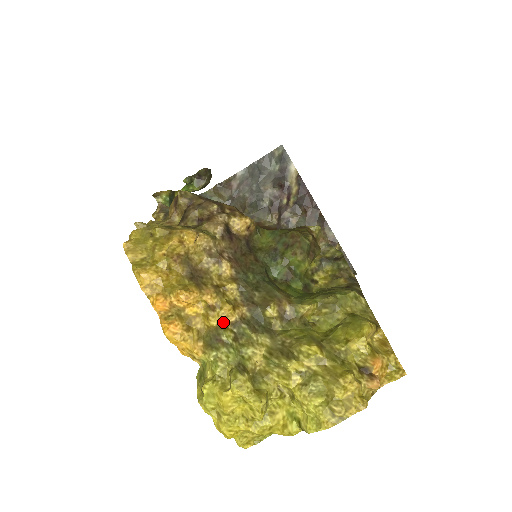
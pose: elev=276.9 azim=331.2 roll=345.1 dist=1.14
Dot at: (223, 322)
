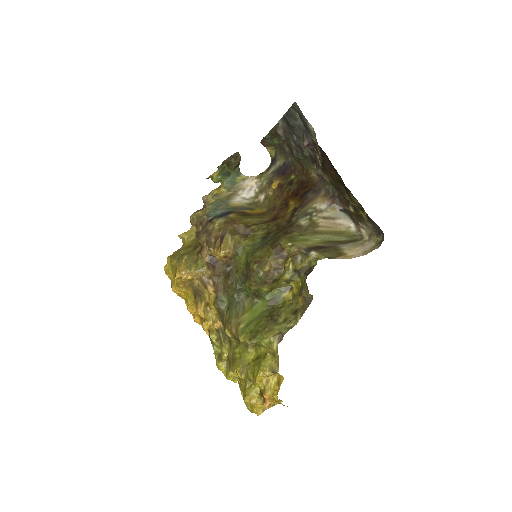
Dot at: (211, 328)
